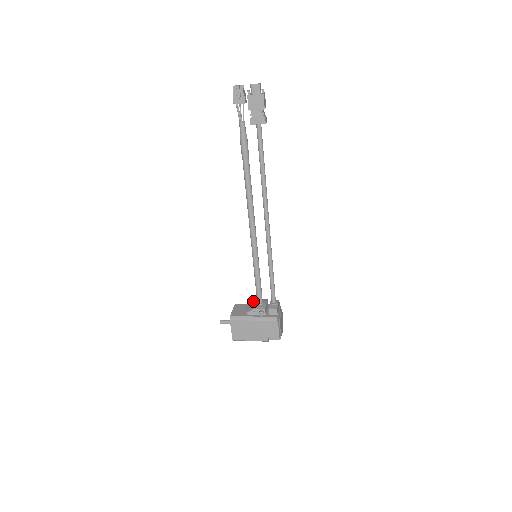
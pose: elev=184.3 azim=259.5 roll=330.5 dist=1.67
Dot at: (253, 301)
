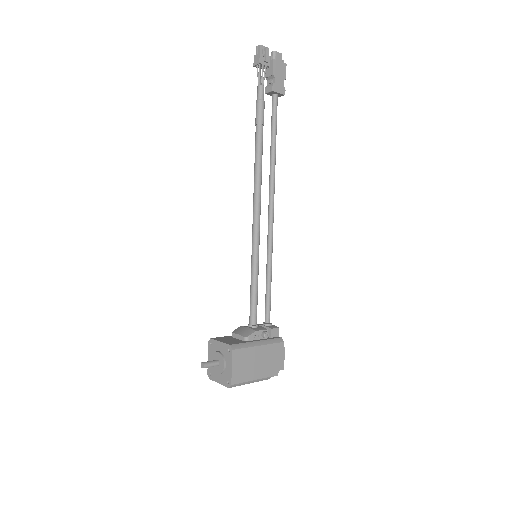
Dot at: (238, 328)
